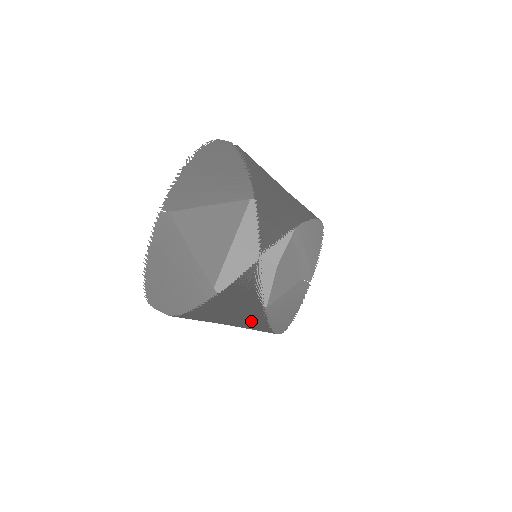
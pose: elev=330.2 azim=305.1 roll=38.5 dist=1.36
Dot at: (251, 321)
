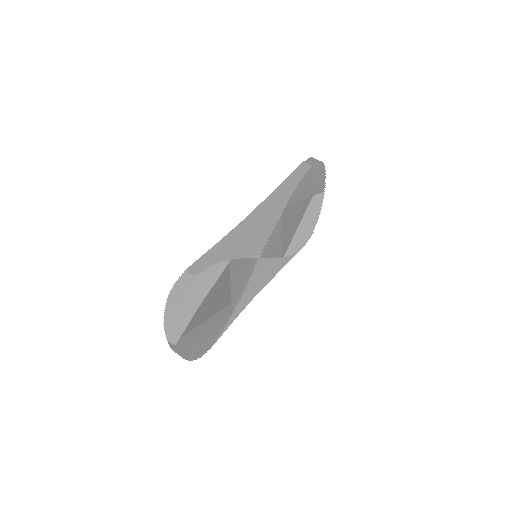
Dot at: (274, 272)
